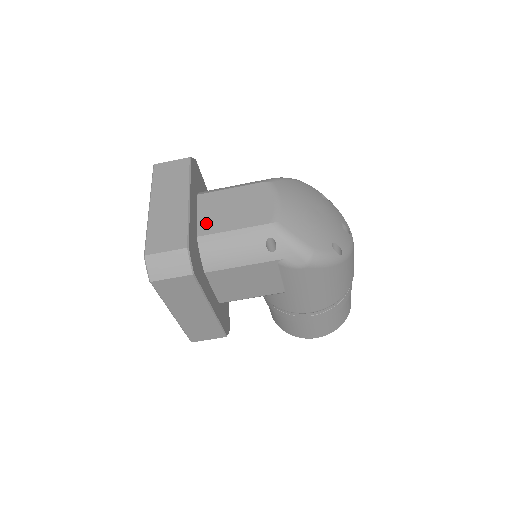
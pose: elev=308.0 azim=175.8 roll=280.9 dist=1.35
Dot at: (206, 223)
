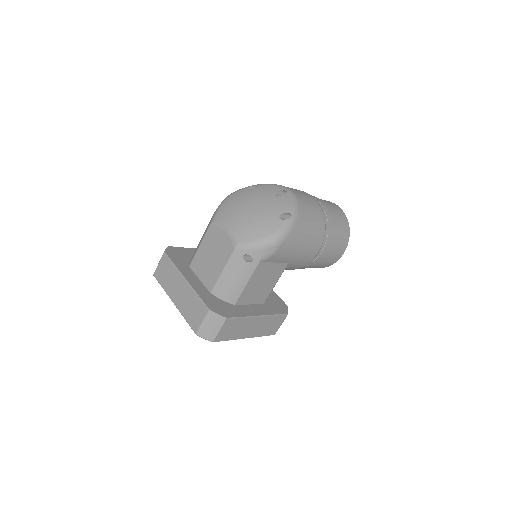
Dot at: (207, 280)
